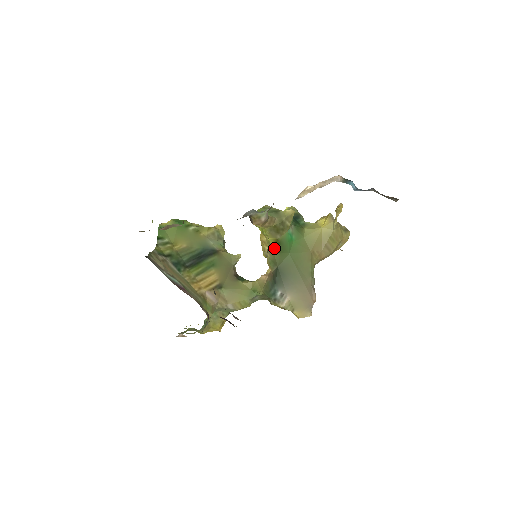
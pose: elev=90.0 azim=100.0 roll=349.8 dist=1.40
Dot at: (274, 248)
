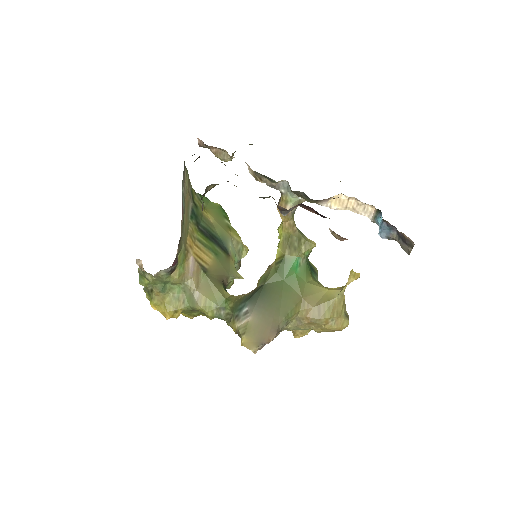
Dot at: (275, 264)
